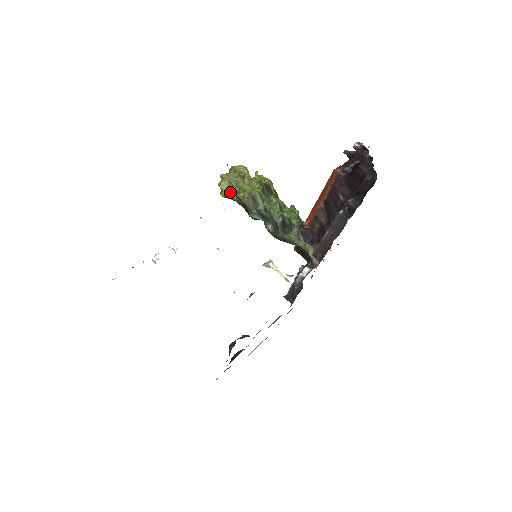
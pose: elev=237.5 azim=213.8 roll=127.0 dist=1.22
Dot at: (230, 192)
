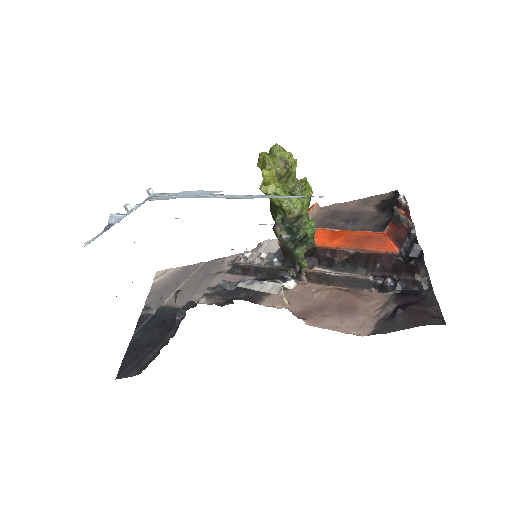
Dot at: (275, 194)
